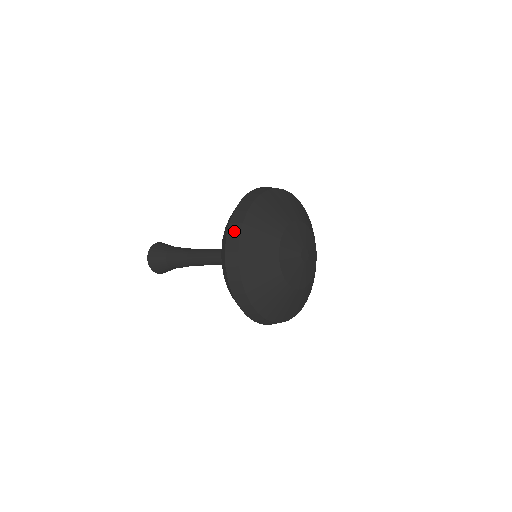
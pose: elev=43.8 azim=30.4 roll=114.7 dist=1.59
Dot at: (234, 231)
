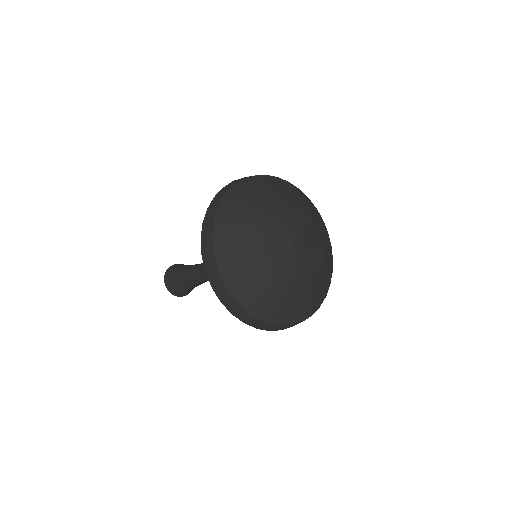
Dot at: (210, 265)
